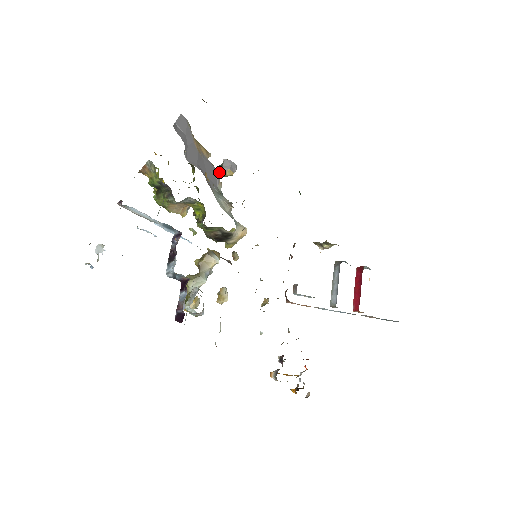
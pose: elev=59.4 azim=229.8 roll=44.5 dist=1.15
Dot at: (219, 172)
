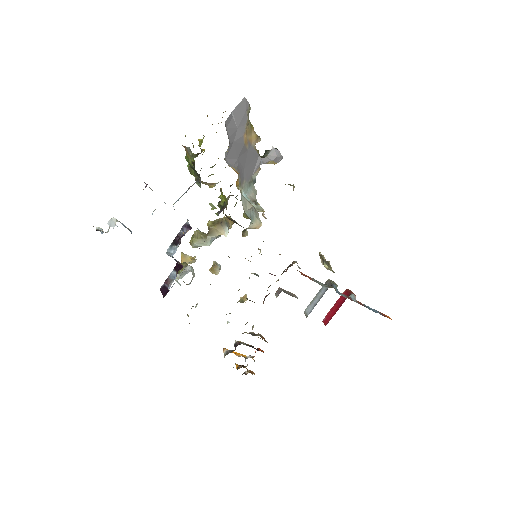
Dot at: (261, 160)
